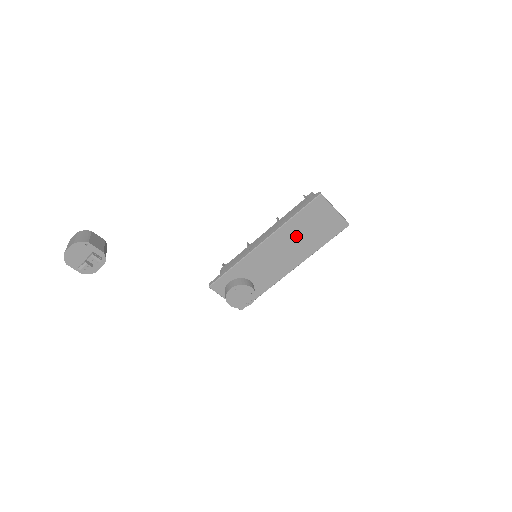
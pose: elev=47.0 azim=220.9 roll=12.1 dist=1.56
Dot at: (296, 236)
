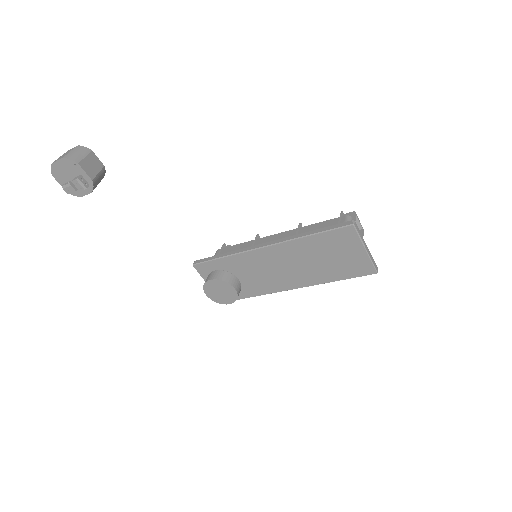
Dot at: (307, 257)
